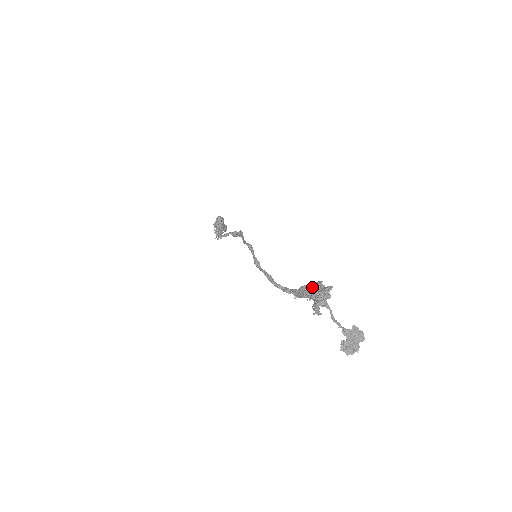
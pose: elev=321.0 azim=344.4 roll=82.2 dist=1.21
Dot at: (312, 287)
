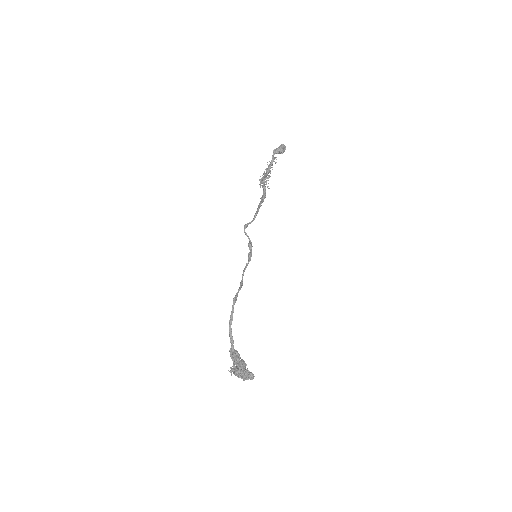
Dot at: (238, 365)
